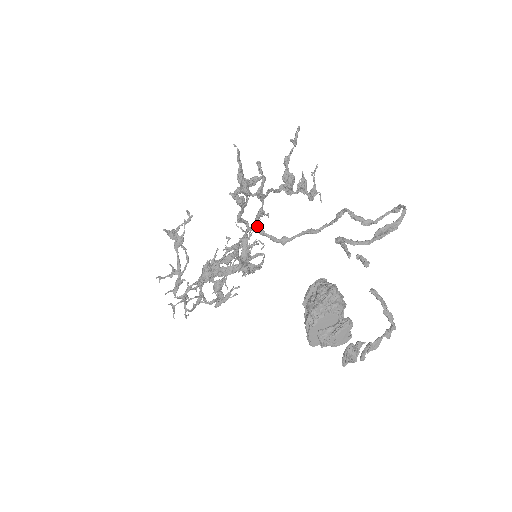
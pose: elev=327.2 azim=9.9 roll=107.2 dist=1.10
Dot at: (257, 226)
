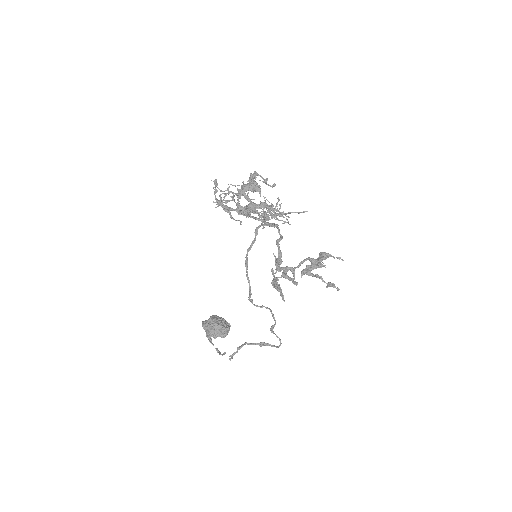
Dot at: (275, 256)
